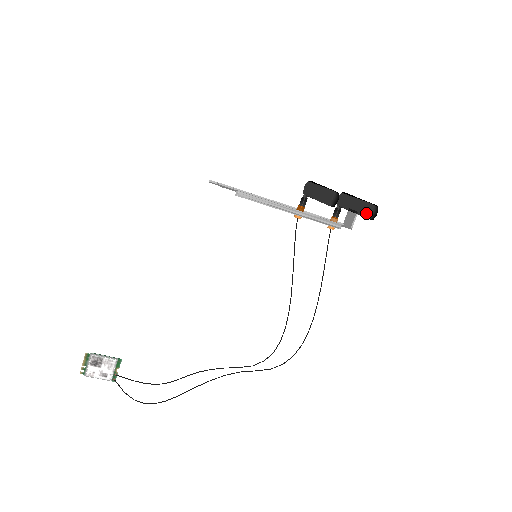
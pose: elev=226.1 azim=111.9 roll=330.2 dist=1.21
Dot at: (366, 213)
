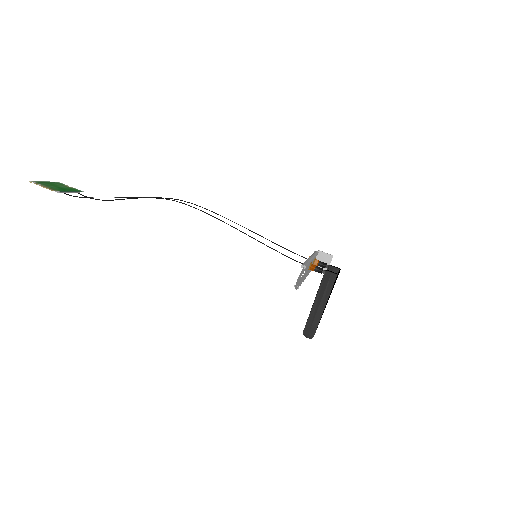
Dot at: occluded
